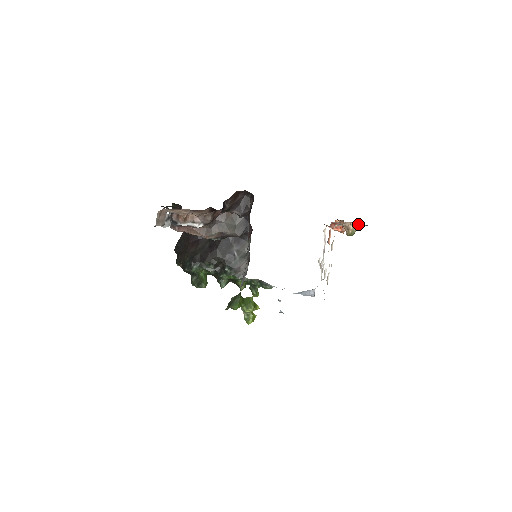
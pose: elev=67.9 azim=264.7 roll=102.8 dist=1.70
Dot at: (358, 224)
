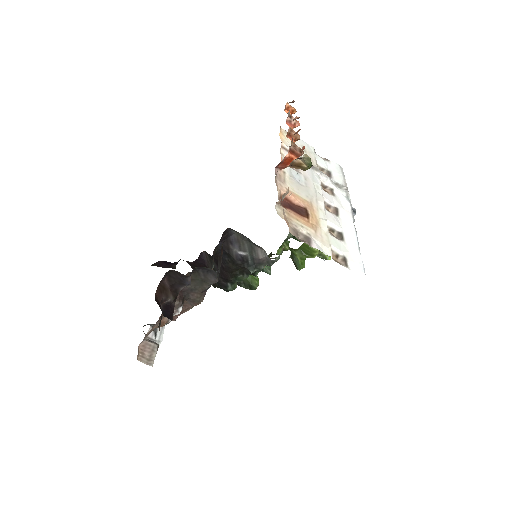
Dot at: occluded
